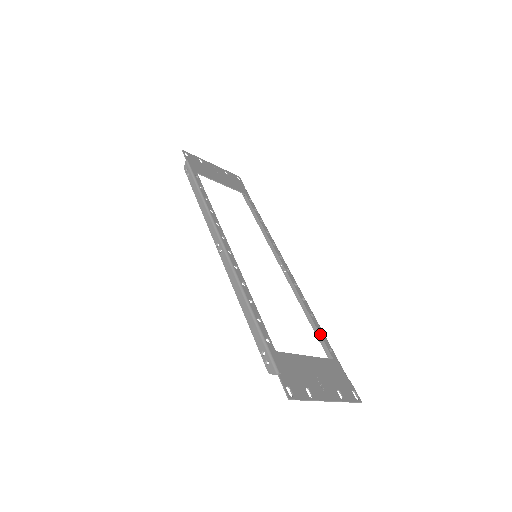
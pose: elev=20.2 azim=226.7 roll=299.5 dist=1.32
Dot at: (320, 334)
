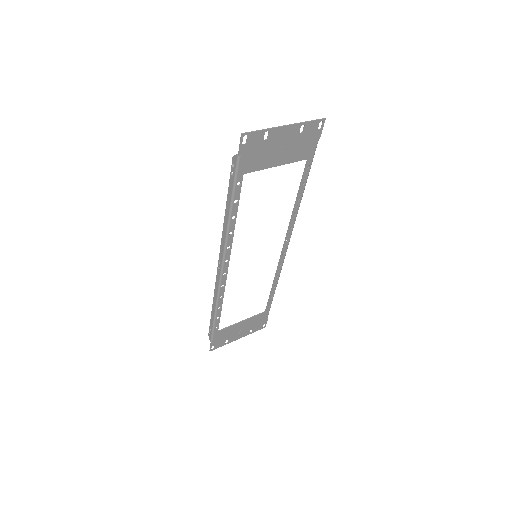
Dot at: (269, 299)
